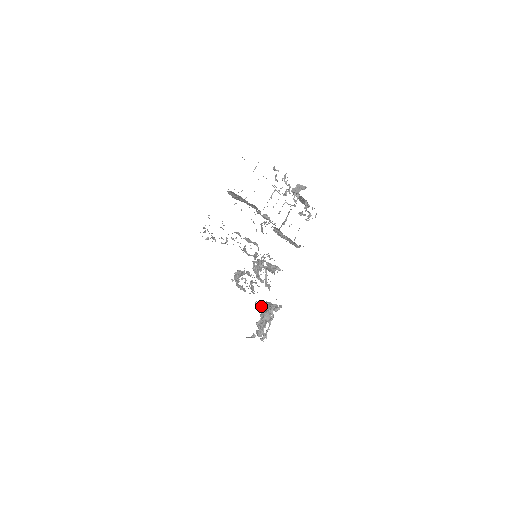
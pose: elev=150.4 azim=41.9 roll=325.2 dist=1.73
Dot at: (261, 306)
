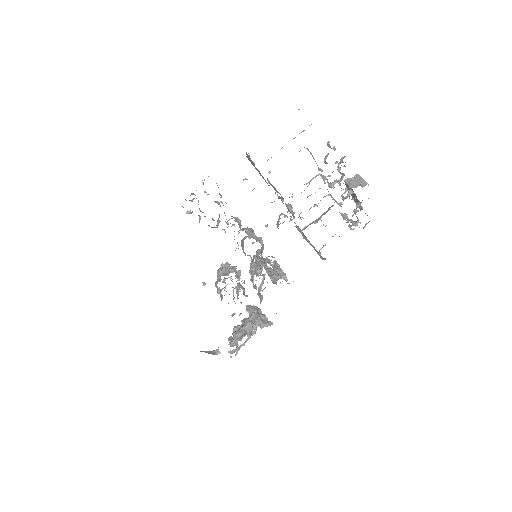
Dot at: (247, 311)
